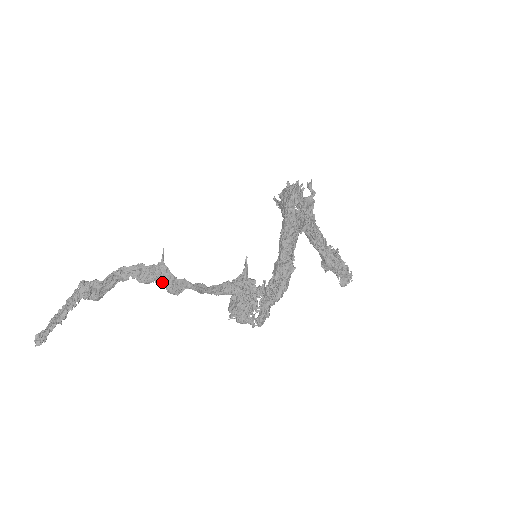
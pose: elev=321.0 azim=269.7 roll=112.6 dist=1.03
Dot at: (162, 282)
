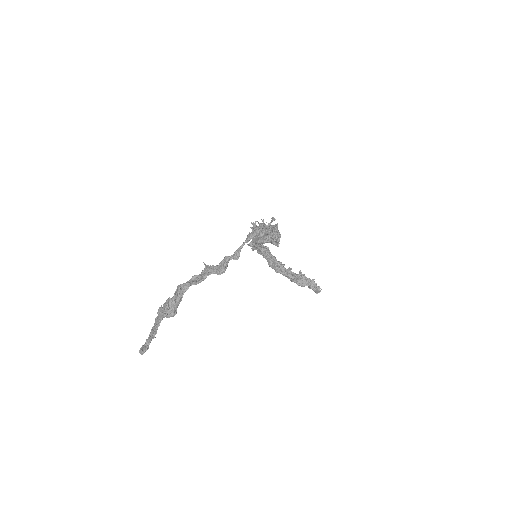
Dot at: (212, 273)
